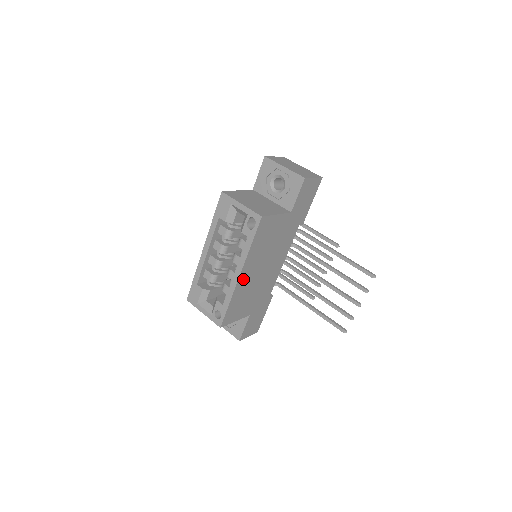
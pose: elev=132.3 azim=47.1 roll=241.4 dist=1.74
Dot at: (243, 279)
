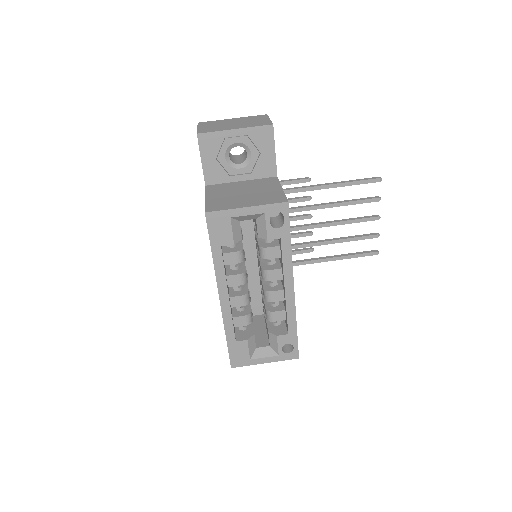
Dot at: occluded
